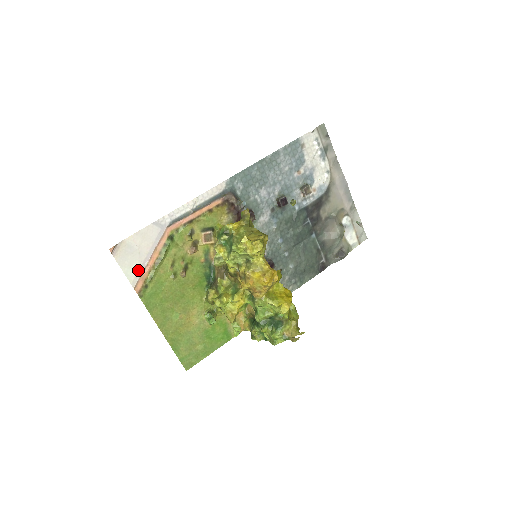
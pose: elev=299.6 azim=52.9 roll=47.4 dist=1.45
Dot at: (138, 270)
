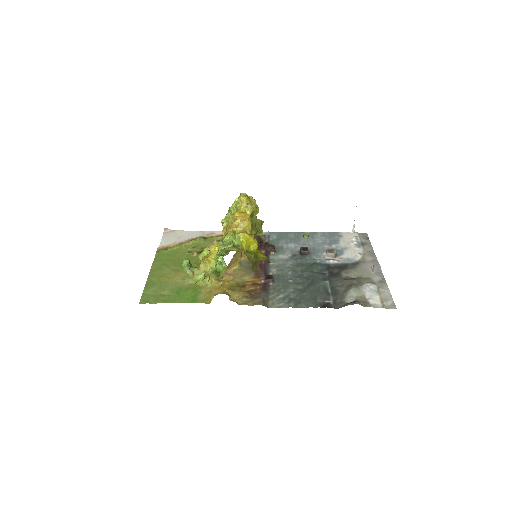
Dot at: occluded
